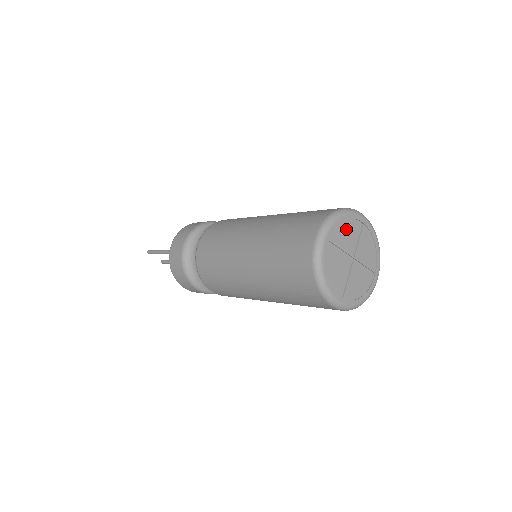
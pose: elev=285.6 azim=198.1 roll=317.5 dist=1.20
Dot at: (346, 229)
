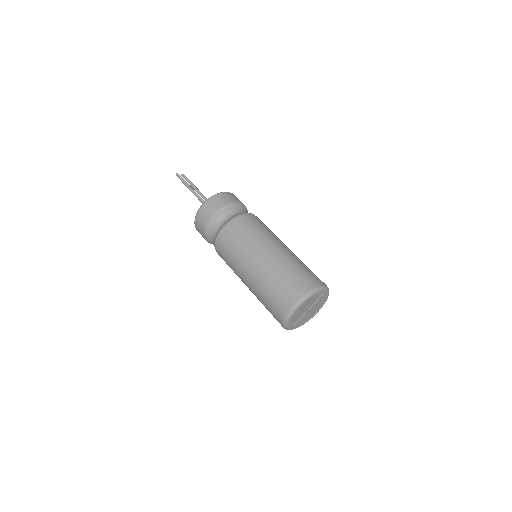
Dot at: (313, 298)
